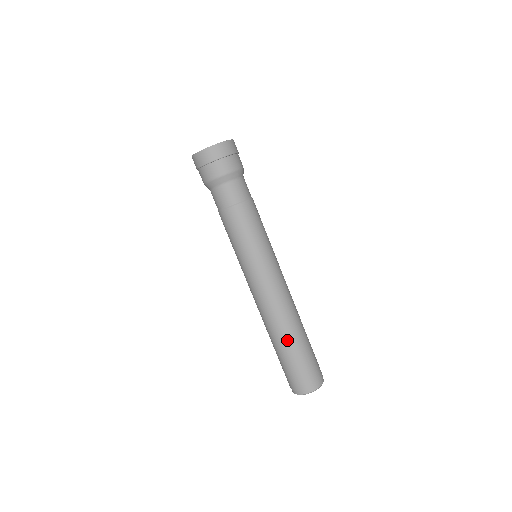
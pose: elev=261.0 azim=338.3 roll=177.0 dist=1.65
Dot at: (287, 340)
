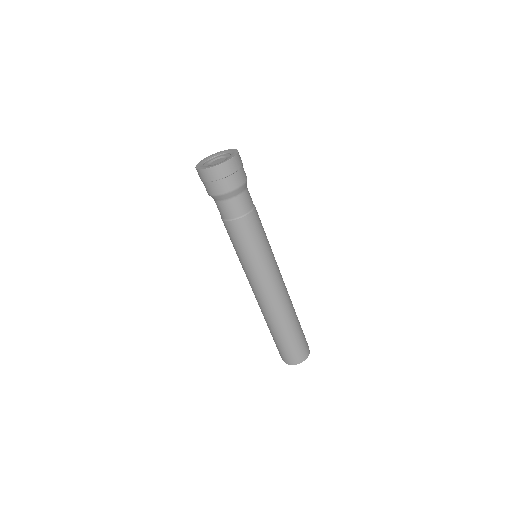
Dot at: (274, 328)
